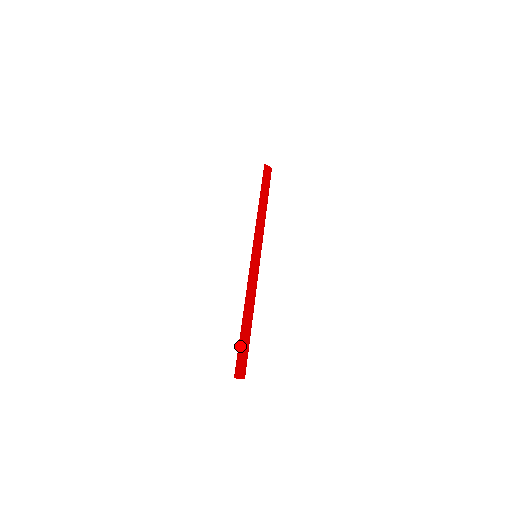
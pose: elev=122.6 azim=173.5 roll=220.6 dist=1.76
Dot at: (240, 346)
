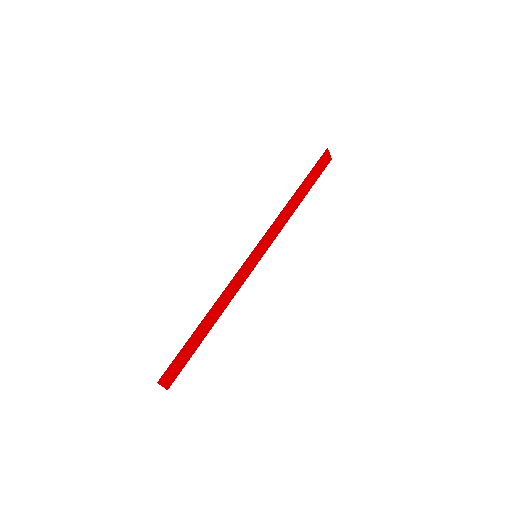
Dot at: (182, 353)
